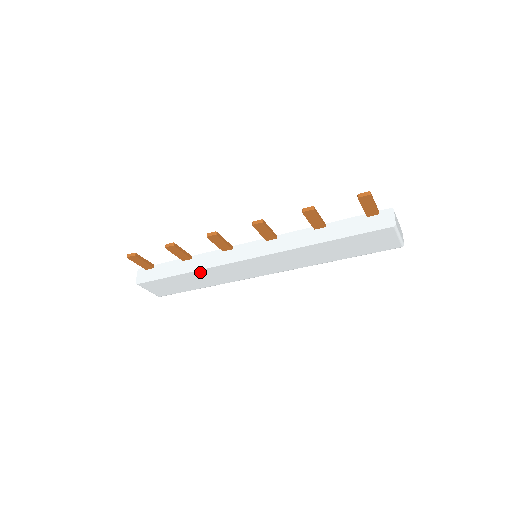
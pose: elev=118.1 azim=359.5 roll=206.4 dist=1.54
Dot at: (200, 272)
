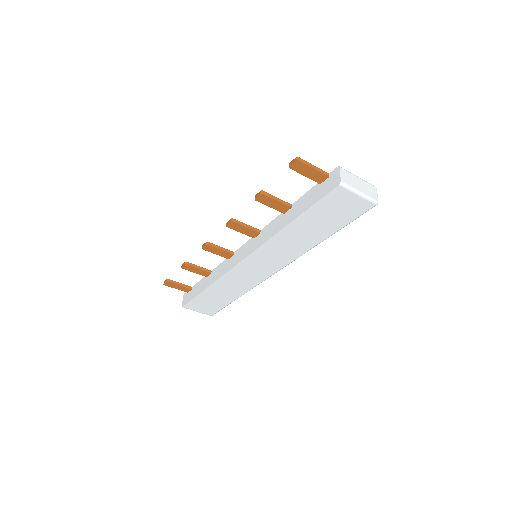
Dot at: (217, 284)
